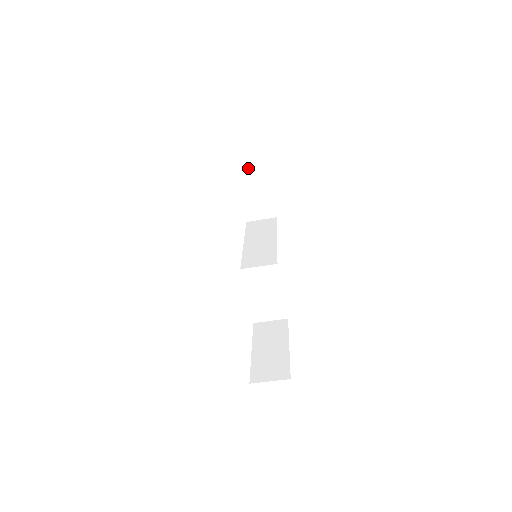
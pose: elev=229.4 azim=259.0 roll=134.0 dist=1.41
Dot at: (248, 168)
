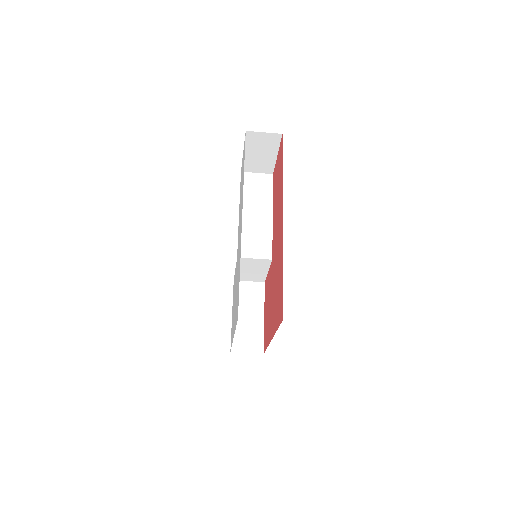
Dot at: (260, 136)
